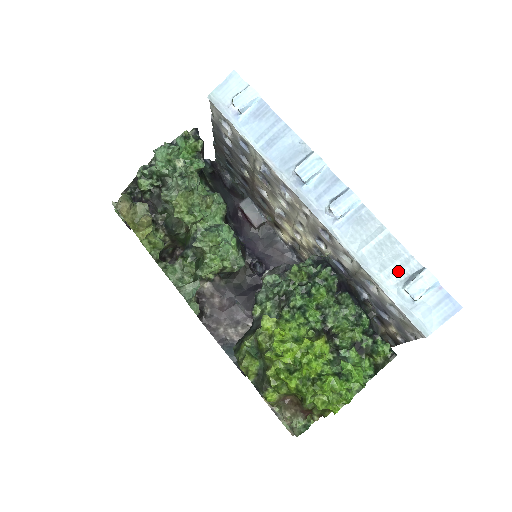
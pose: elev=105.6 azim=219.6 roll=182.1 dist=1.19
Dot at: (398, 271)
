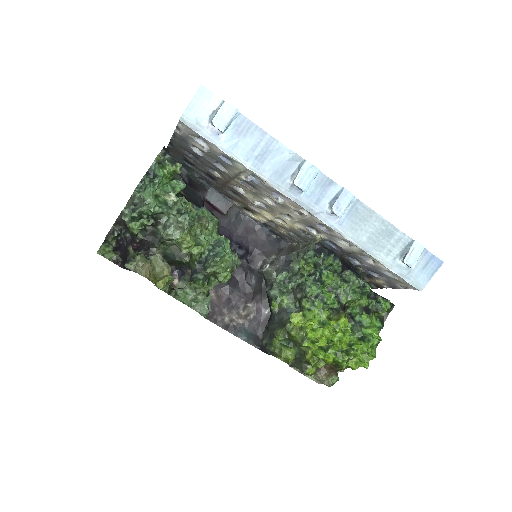
Dot at: (394, 248)
